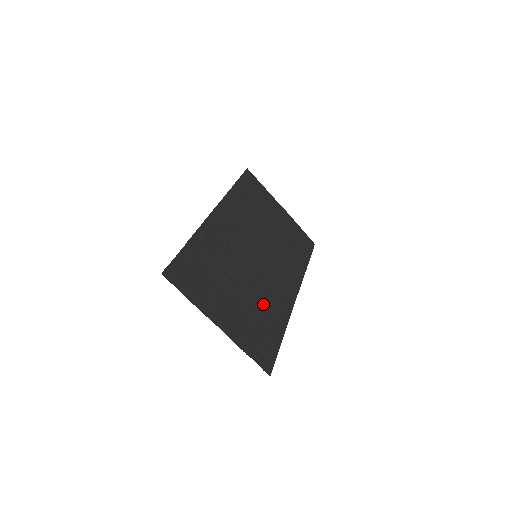
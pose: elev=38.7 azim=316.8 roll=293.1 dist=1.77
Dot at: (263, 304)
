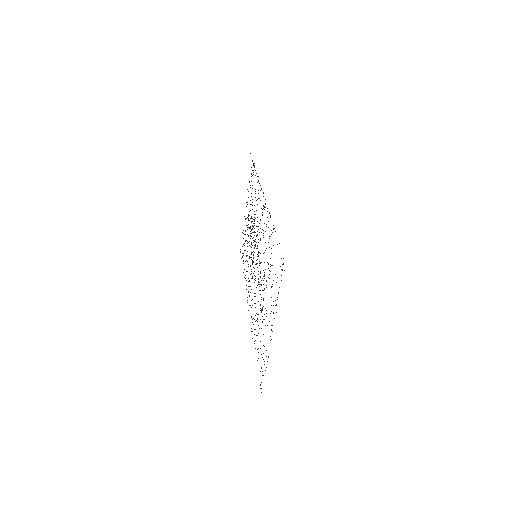
Dot at: occluded
